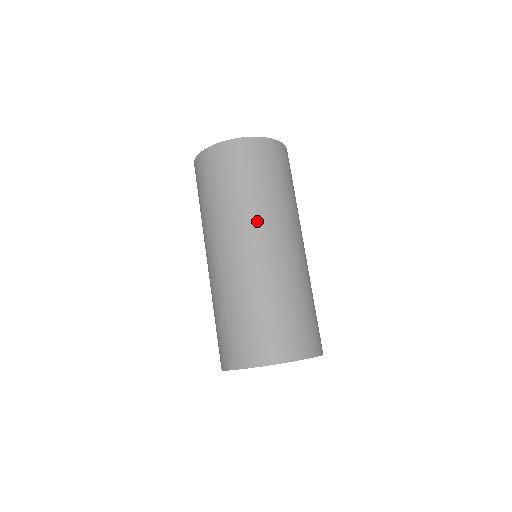
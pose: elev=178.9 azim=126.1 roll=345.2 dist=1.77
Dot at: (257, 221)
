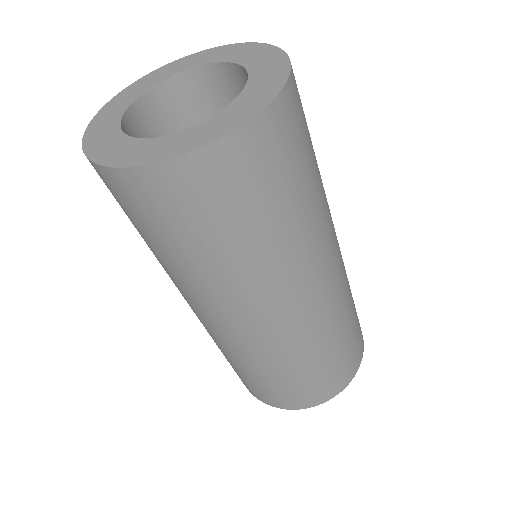
Dot at: (320, 248)
